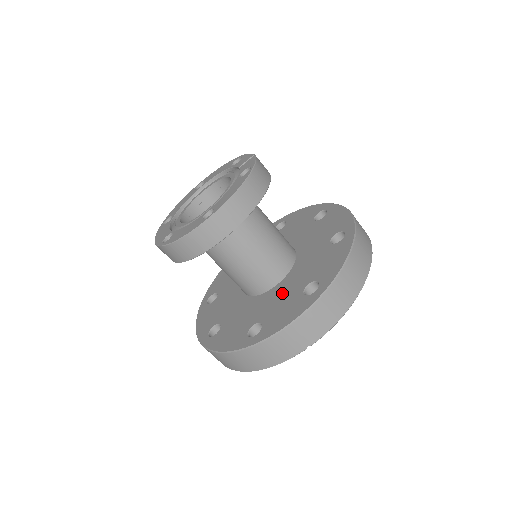
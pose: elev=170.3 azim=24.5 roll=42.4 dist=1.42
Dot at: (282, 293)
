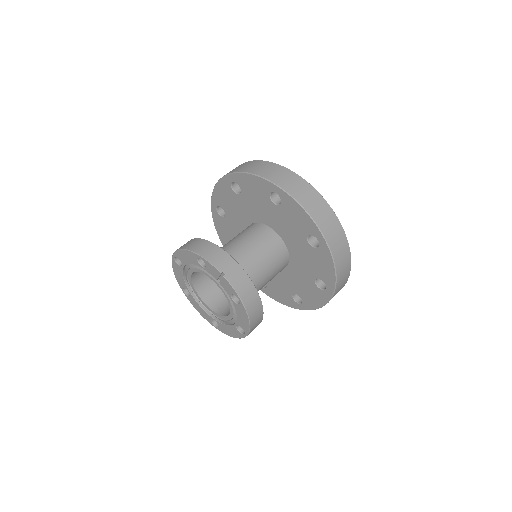
Dot at: (298, 277)
